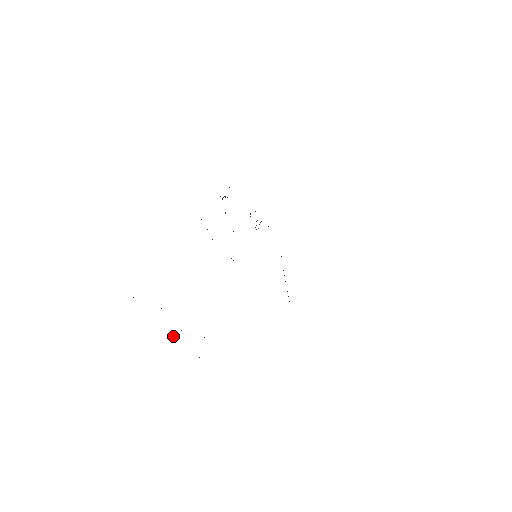
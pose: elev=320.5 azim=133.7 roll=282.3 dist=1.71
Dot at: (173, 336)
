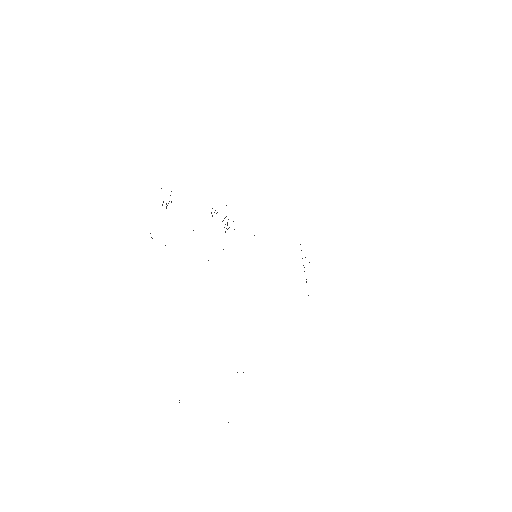
Dot at: occluded
